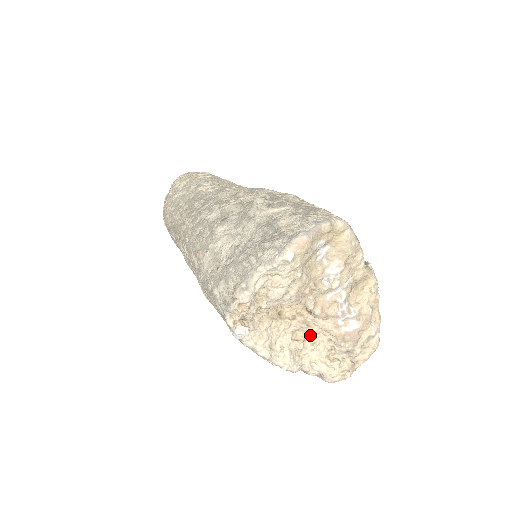
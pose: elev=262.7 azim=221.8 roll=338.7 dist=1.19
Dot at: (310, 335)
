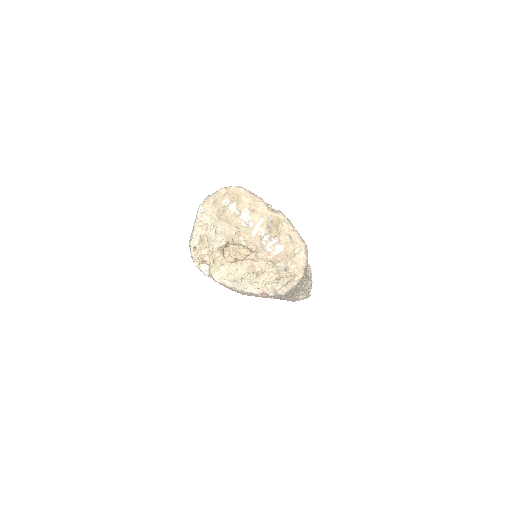
Dot at: (260, 268)
